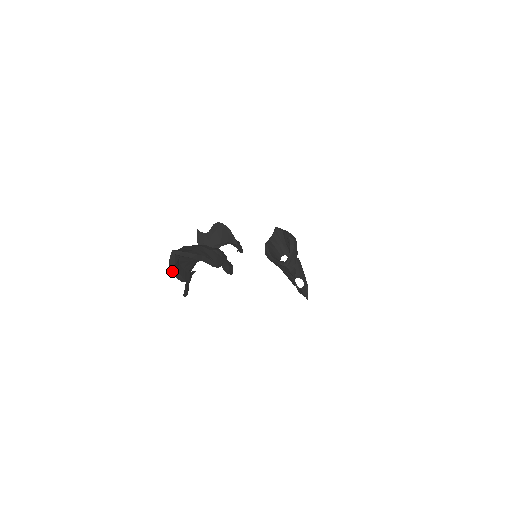
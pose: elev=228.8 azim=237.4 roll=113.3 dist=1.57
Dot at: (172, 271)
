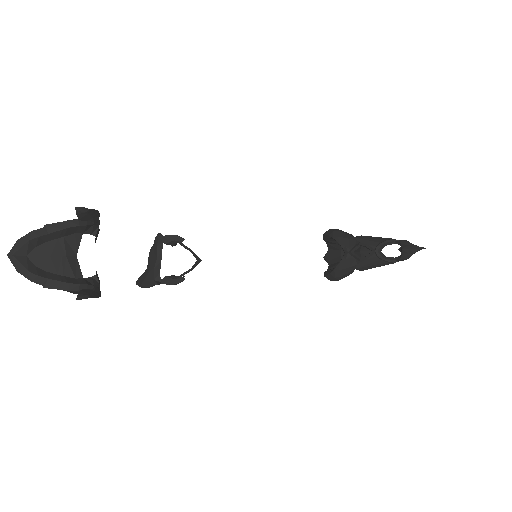
Dot at: (42, 285)
